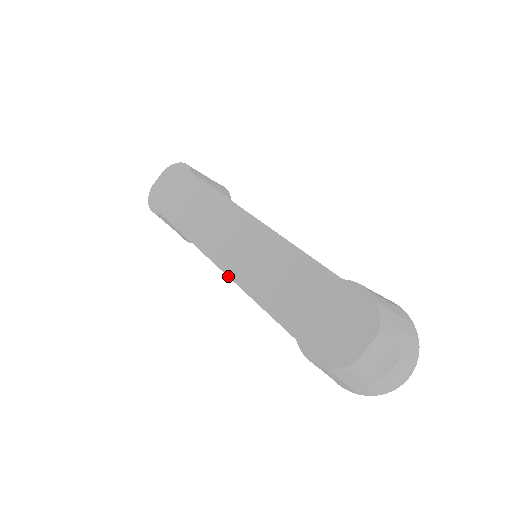
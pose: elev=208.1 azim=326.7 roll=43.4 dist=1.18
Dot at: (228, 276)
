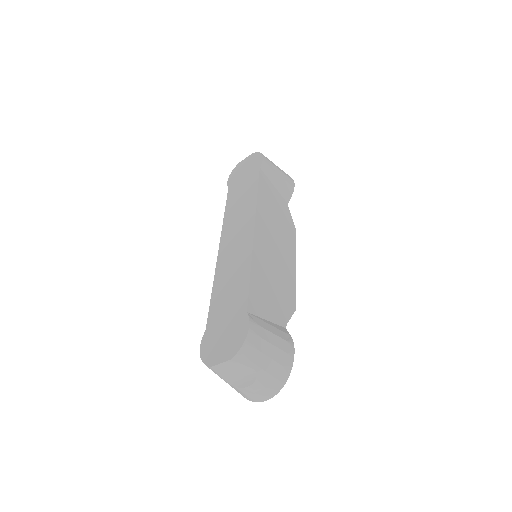
Dot at: (216, 262)
